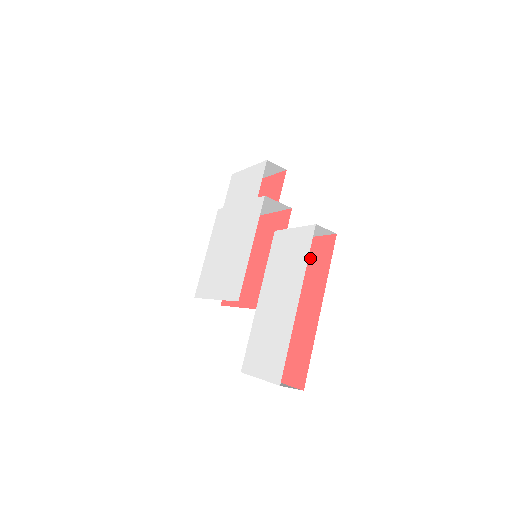
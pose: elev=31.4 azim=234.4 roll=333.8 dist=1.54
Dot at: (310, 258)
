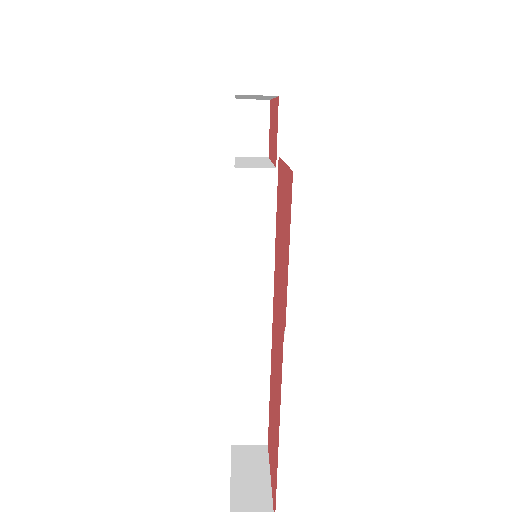
Dot at: (277, 309)
